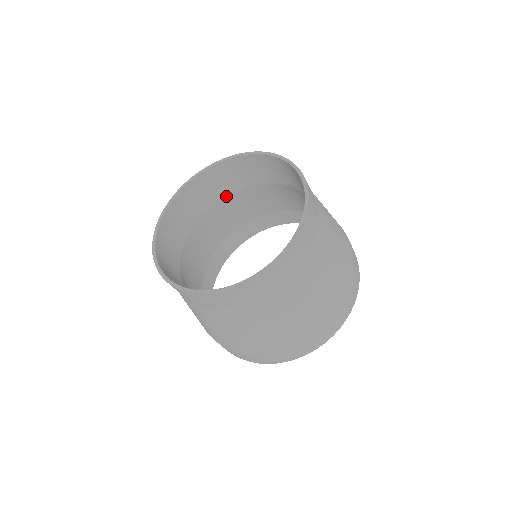
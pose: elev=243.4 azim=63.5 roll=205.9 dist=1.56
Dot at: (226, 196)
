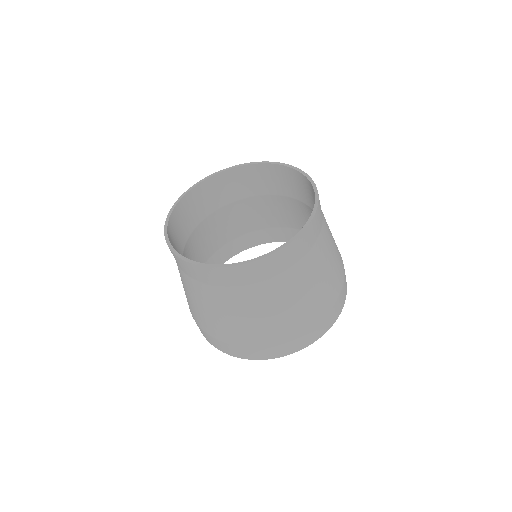
Dot at: (230, 203)
